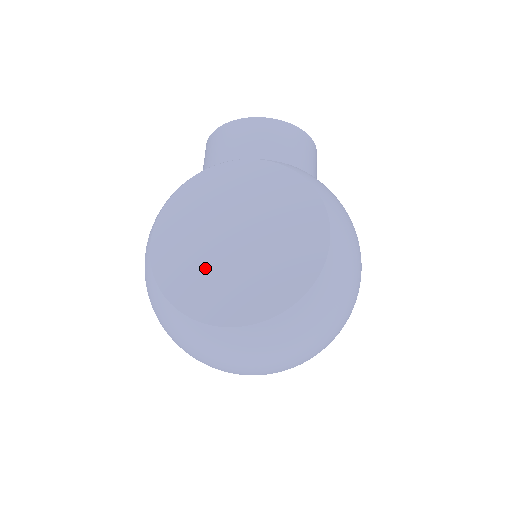
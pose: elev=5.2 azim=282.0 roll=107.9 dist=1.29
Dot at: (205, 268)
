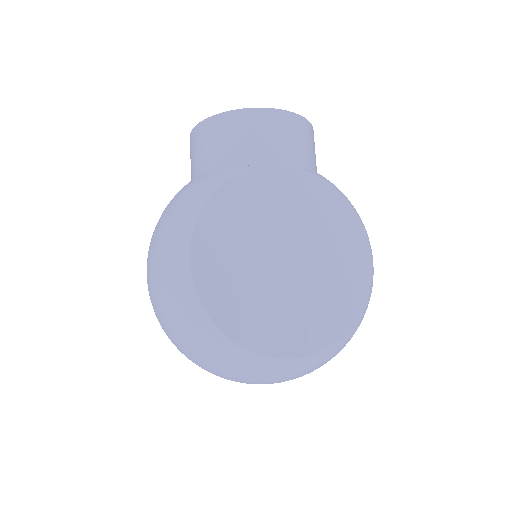
Dot at: (260, 296)
